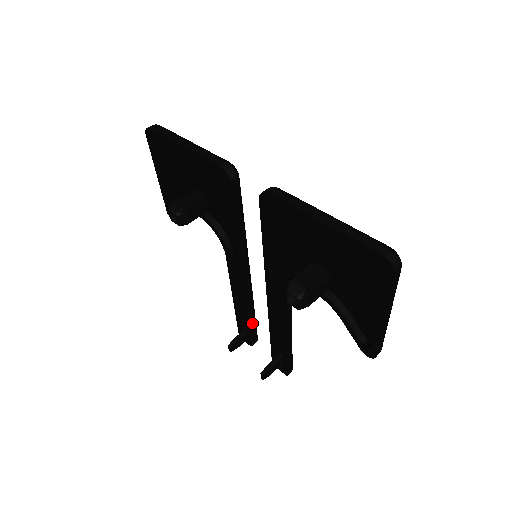
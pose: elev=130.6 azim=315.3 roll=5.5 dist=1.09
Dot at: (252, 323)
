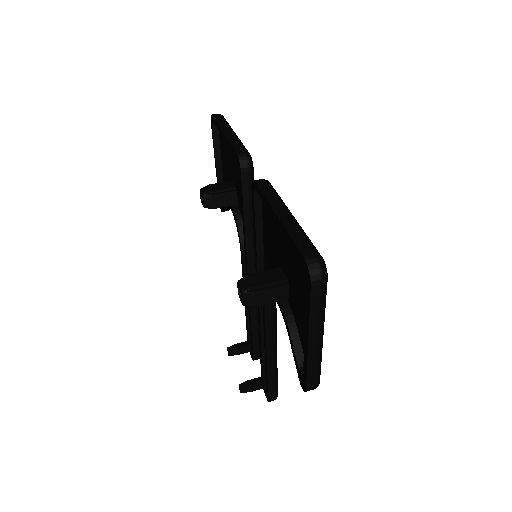
Dot at: (255, 334)
